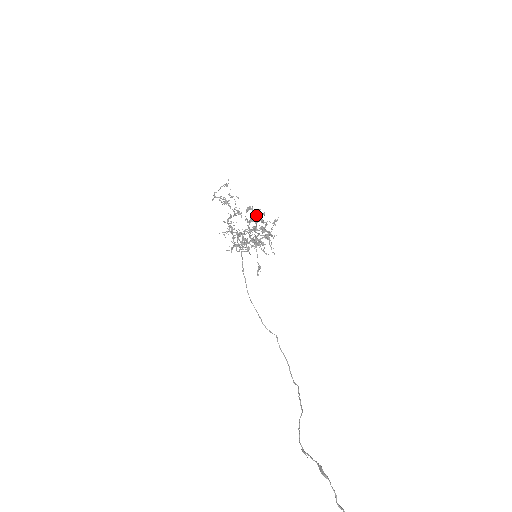
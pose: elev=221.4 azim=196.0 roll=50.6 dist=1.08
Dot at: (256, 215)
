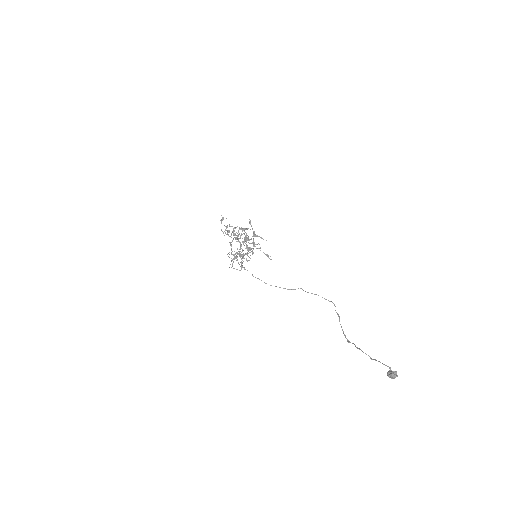
Dot at: occluded
